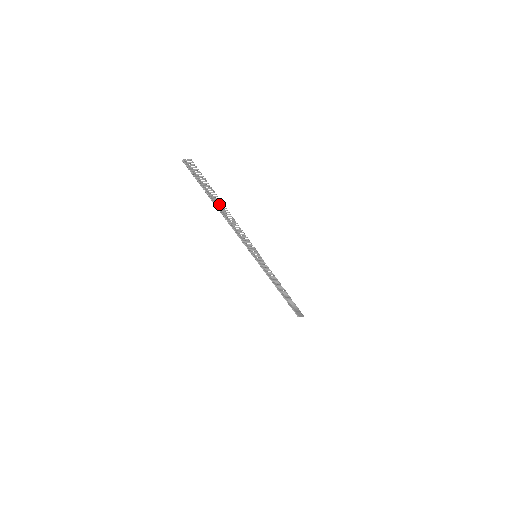
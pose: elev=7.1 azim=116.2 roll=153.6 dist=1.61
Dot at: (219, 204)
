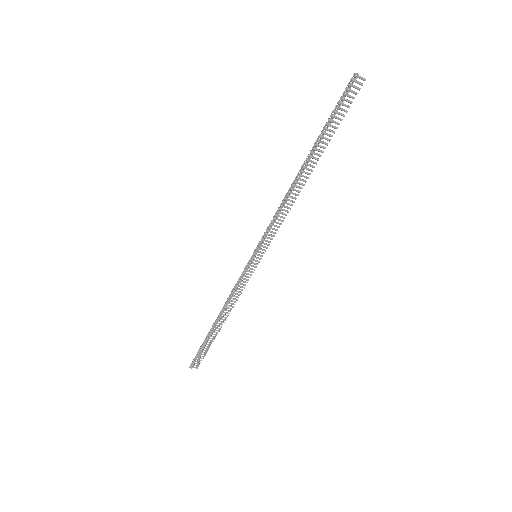
Dot at: occluded
